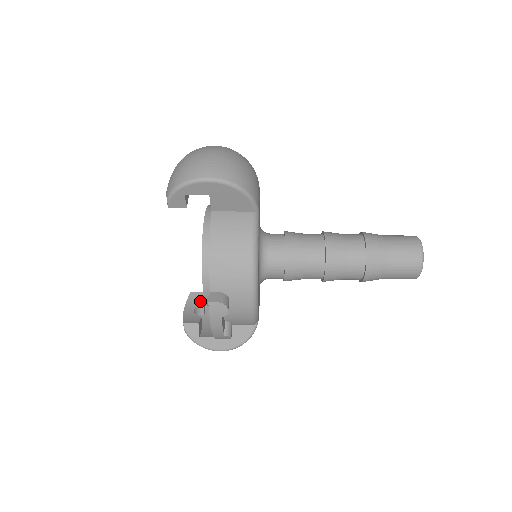
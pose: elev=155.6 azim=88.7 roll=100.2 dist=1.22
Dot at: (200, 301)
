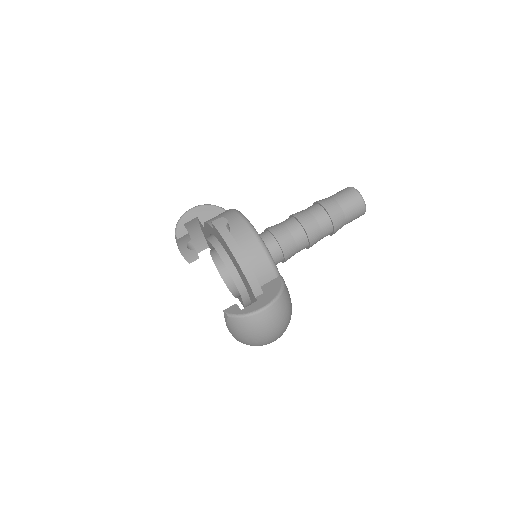
Dot at: (188, 240)
